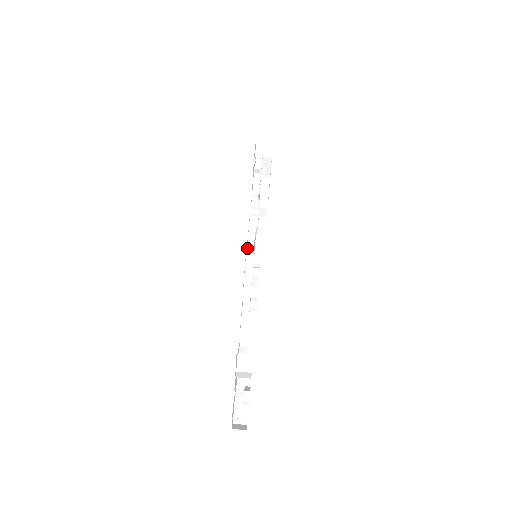
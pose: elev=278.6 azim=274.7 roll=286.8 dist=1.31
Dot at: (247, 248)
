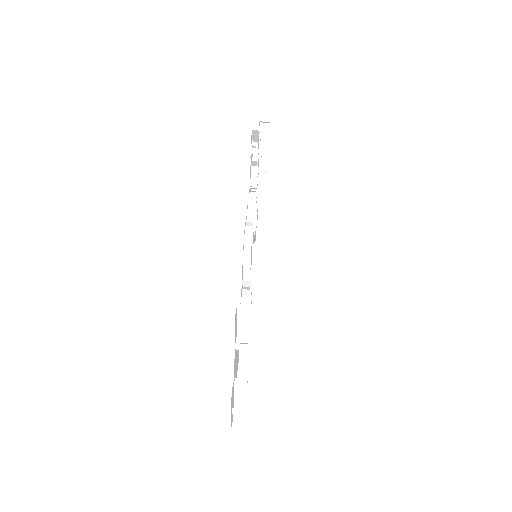
Dot at: (246, 225)
